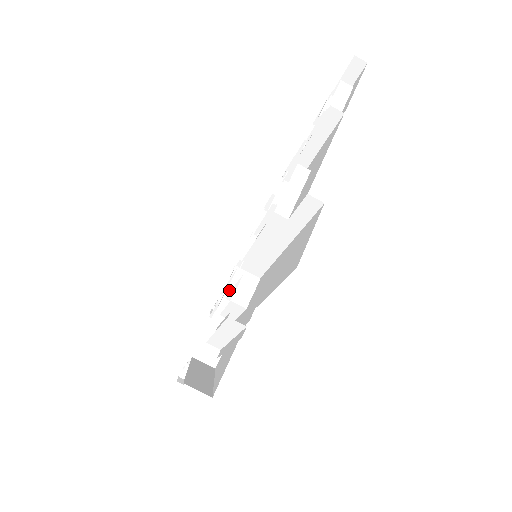
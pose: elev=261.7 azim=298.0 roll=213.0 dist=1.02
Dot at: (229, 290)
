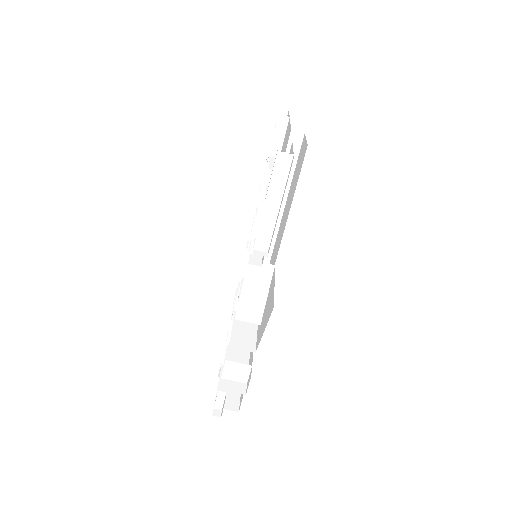
Dot at: occluded
